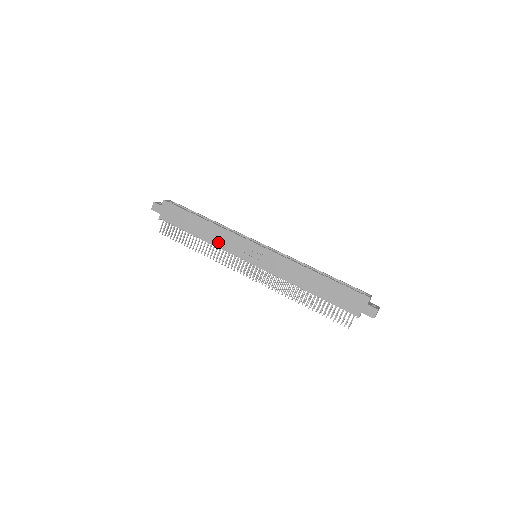
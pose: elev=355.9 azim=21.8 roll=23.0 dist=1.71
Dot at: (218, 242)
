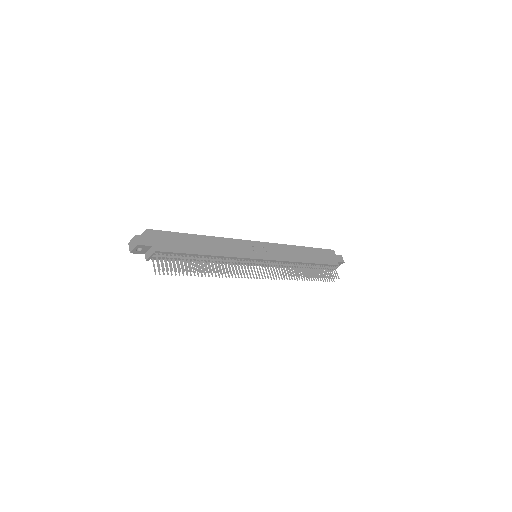
Dot at: (227, 252)
